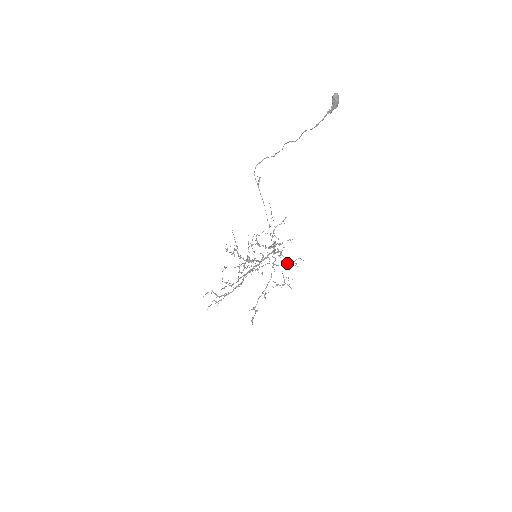
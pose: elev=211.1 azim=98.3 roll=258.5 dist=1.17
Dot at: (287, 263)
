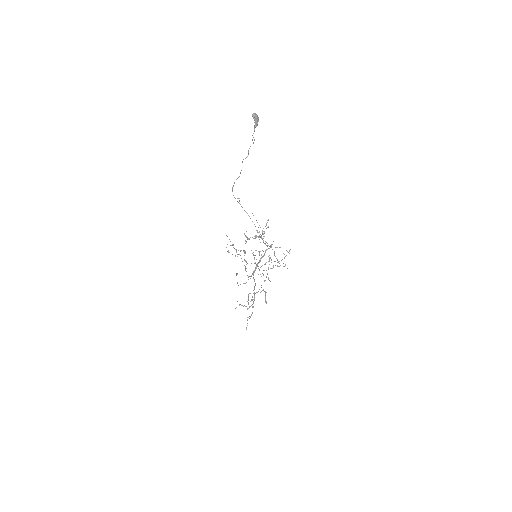
Dot at: (284, 258)
